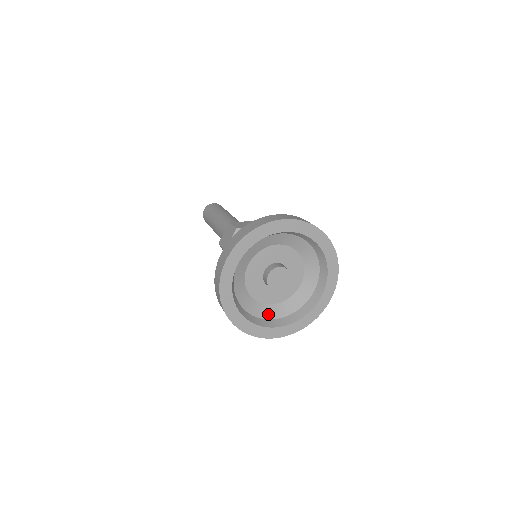
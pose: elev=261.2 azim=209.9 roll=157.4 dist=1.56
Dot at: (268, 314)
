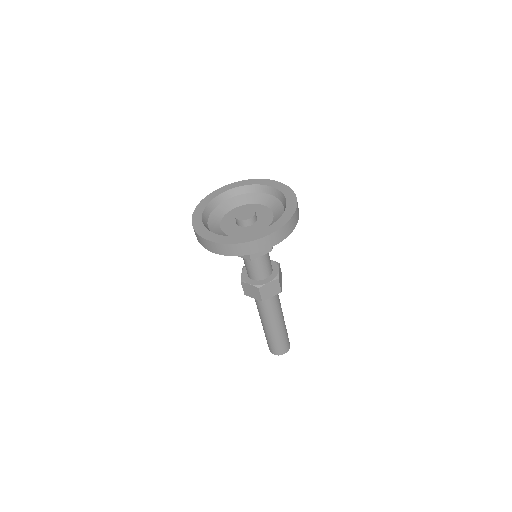
Dot at: occluded
